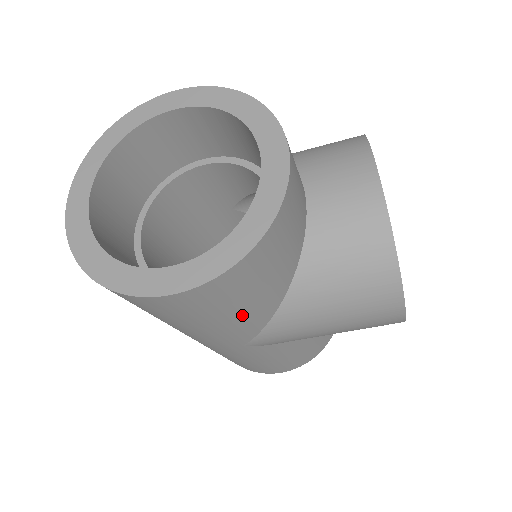
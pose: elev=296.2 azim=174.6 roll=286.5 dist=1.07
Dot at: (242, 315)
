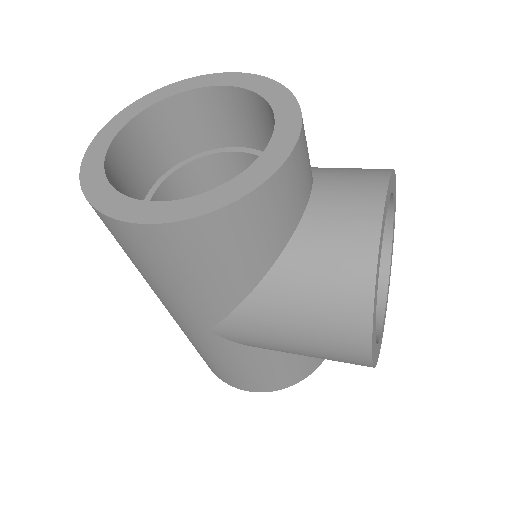
Dot at: (207, 285)
